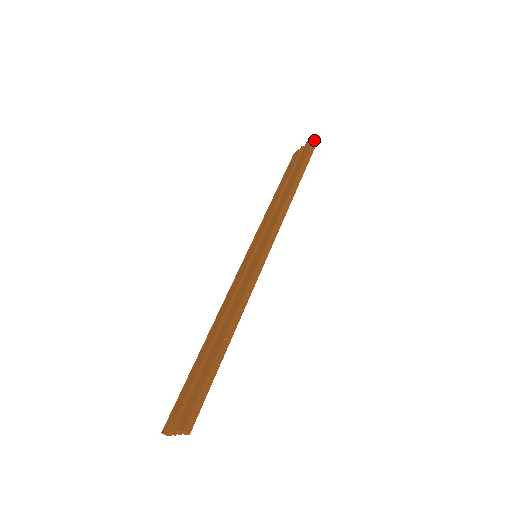
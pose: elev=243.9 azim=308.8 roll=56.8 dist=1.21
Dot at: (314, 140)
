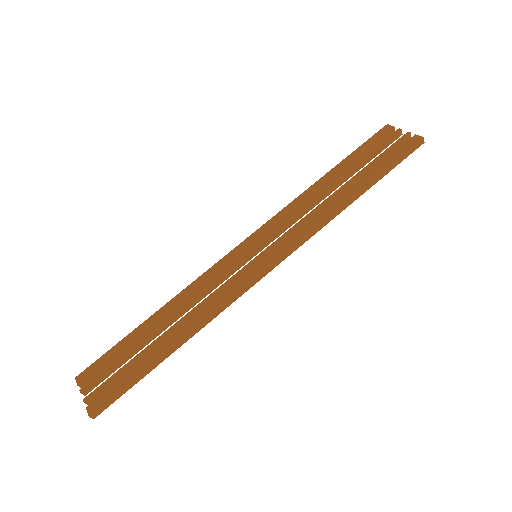
Dot at: (414, 146)
